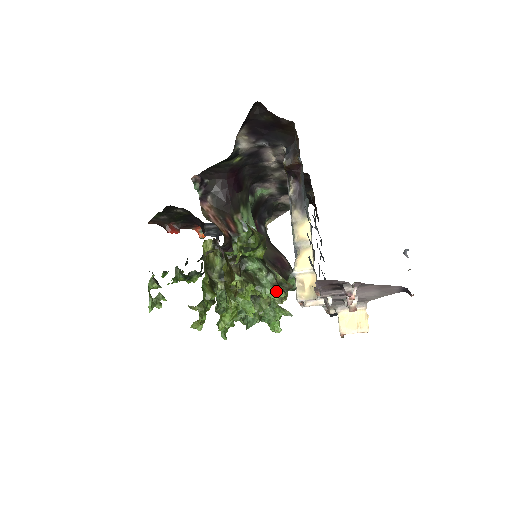
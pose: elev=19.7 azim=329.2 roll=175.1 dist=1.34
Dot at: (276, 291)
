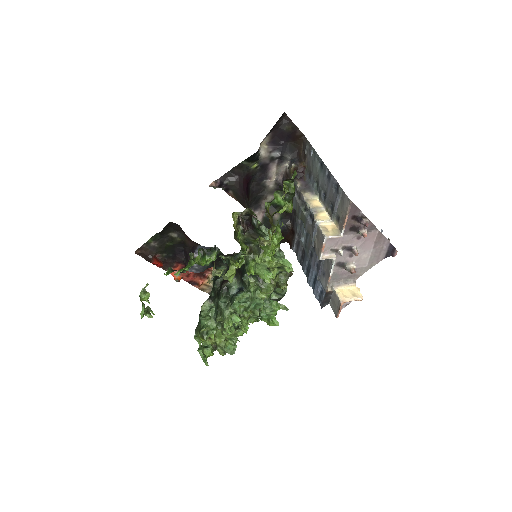
Dot at: (289, 262)
